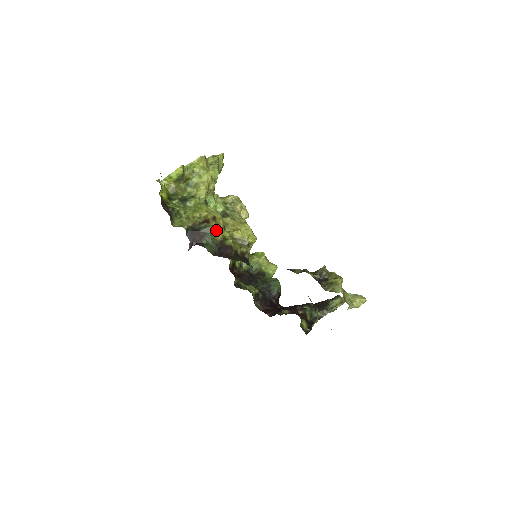
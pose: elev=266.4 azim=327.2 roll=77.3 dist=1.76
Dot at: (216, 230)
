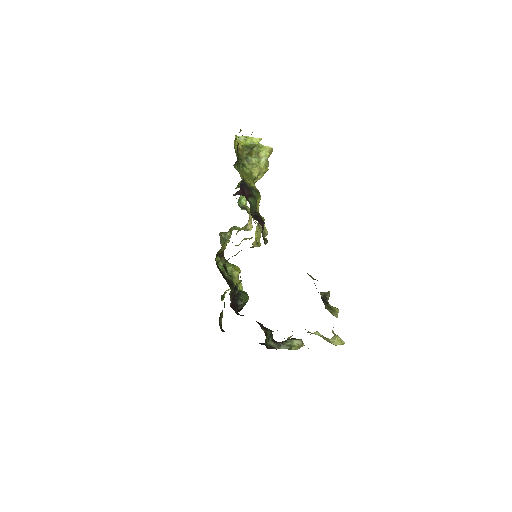
Dot at: (259, 202)
